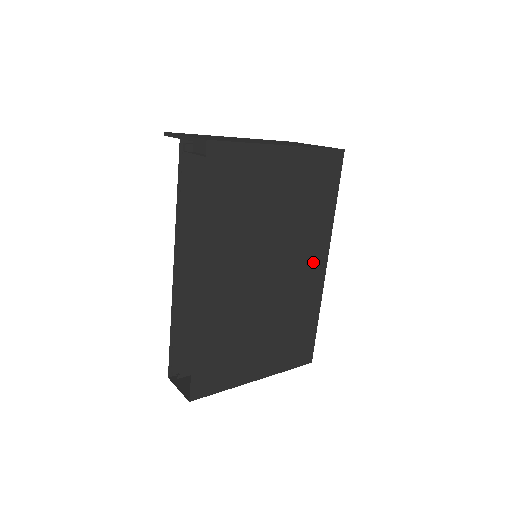
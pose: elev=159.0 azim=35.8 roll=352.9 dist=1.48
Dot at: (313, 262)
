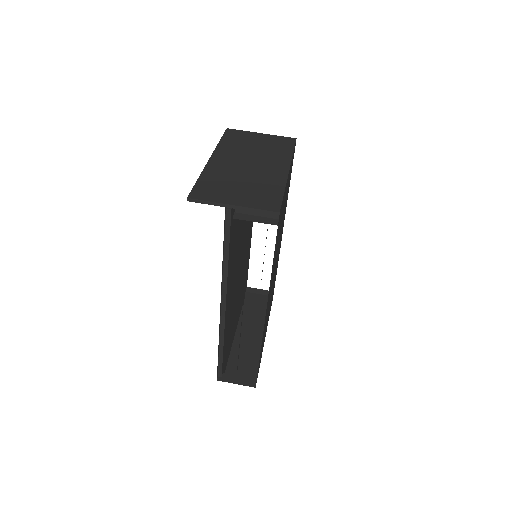
Dot at: occluded
